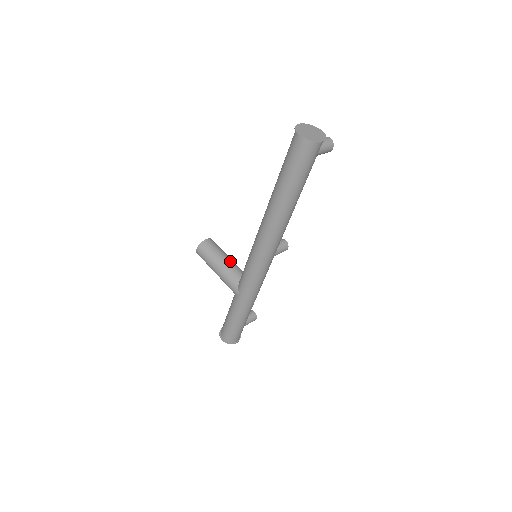
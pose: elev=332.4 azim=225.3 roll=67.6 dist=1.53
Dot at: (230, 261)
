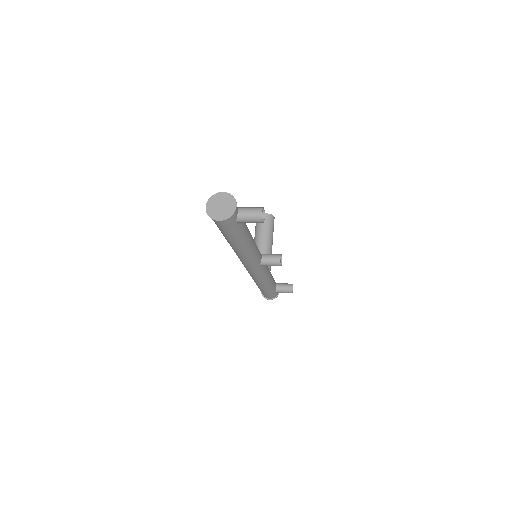
Dot at: (263, 243)
